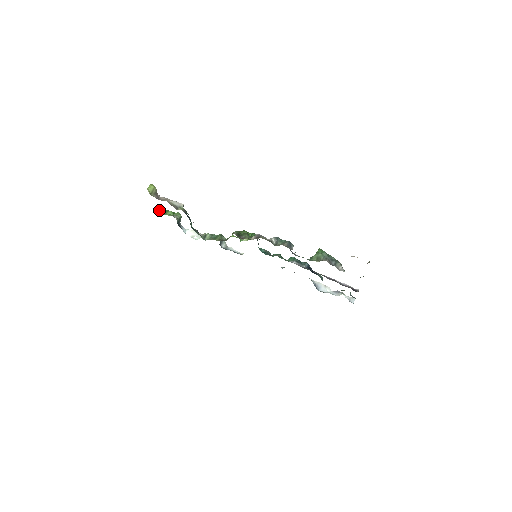
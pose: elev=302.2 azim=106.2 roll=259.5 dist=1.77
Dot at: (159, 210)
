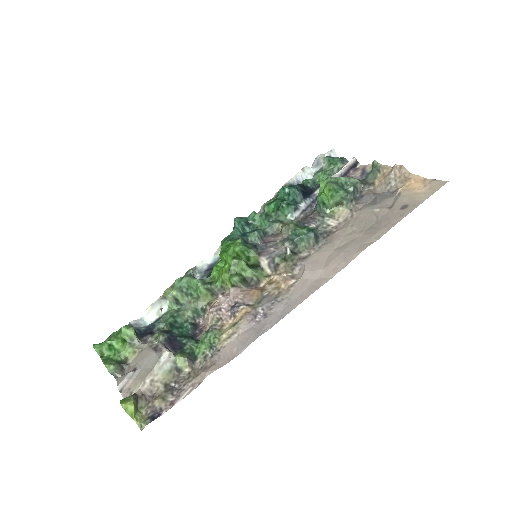
Dot at: (122, 373)
